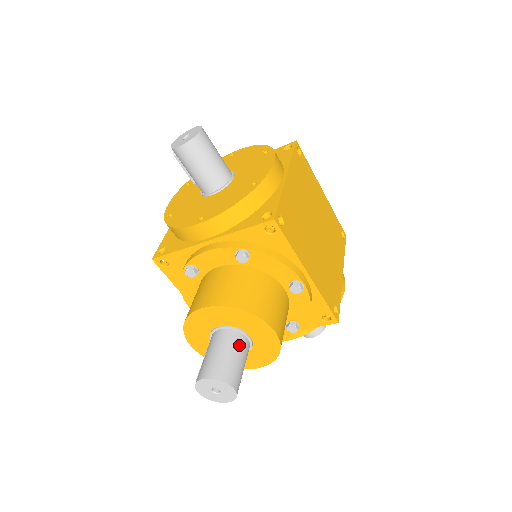
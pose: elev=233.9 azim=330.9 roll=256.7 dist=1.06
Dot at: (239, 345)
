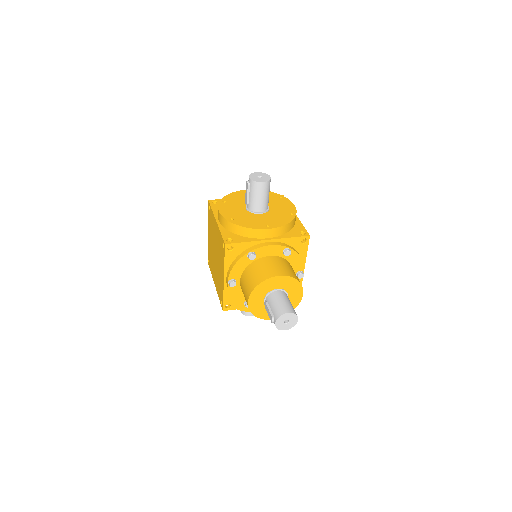
Dot at: (289, 300)
